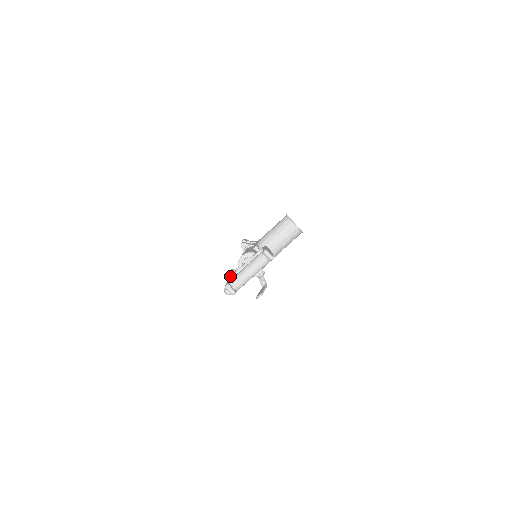
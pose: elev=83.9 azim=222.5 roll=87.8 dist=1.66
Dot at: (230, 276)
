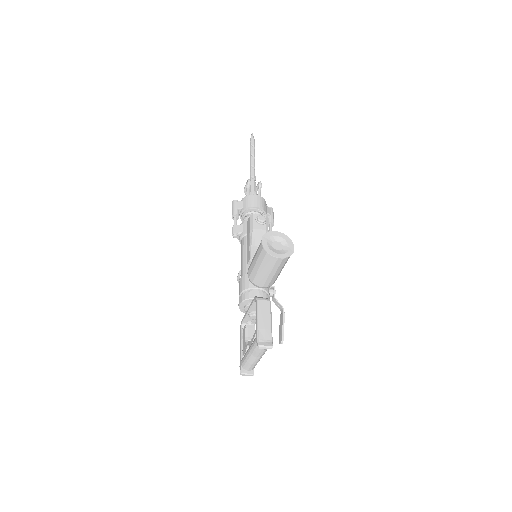
Dot at: (240, 325)
